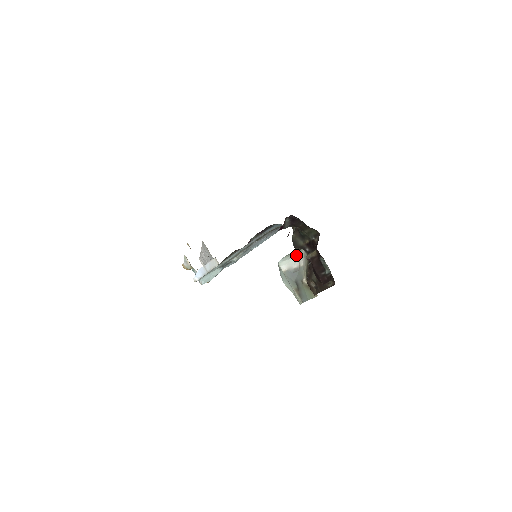
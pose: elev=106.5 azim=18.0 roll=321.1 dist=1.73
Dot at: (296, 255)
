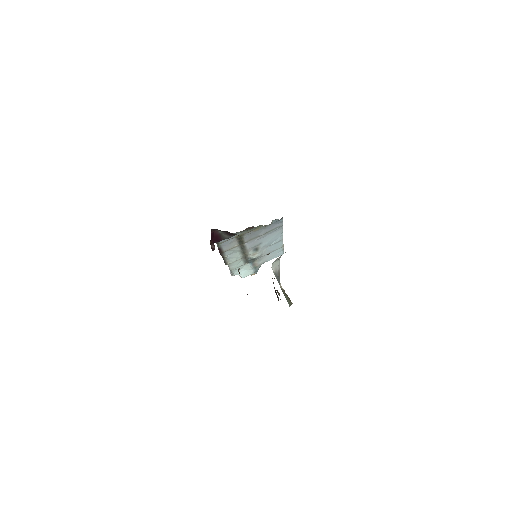
Dot at: (280, 257)
